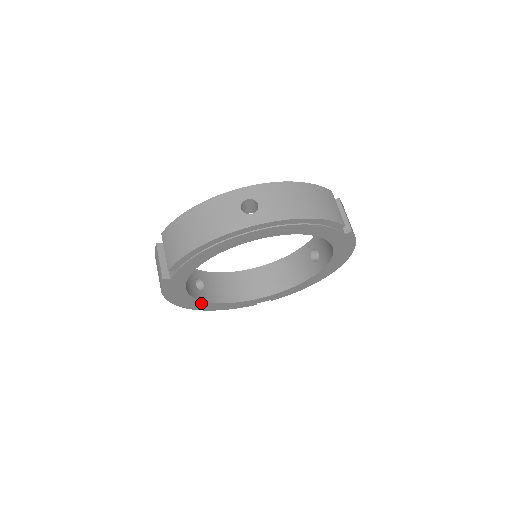
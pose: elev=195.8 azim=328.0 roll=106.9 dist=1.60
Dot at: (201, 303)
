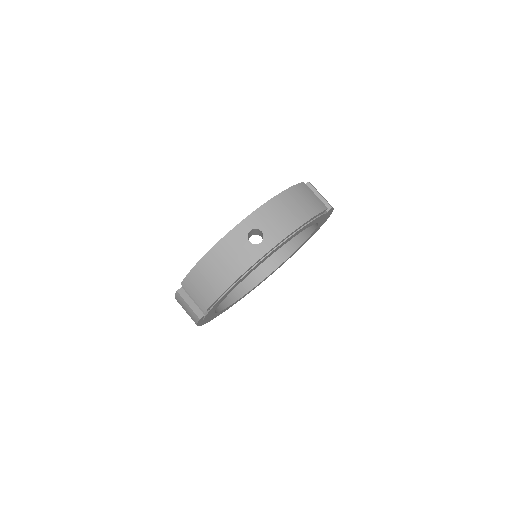
Dot at: occluded
